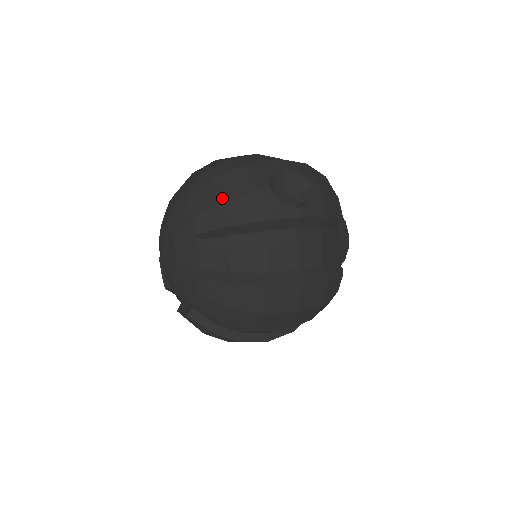
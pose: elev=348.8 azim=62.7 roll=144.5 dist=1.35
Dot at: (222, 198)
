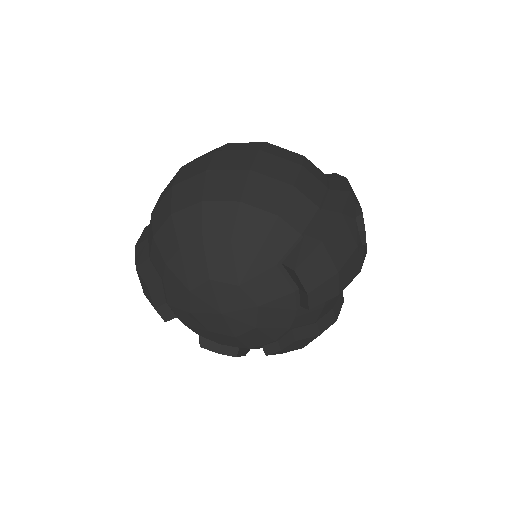
Dot at: (337, 268)
